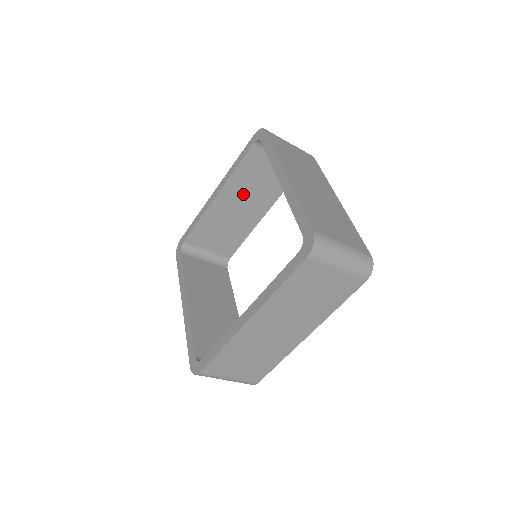
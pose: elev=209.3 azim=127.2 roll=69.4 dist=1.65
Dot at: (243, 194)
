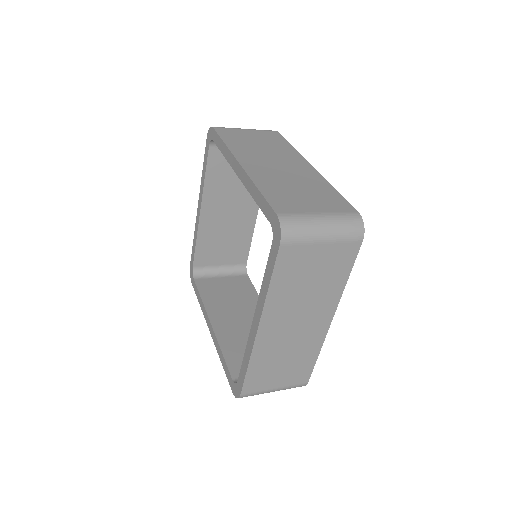
Dot at: occluded
